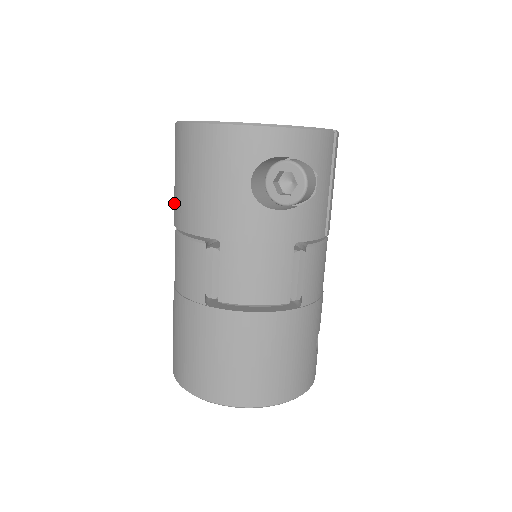
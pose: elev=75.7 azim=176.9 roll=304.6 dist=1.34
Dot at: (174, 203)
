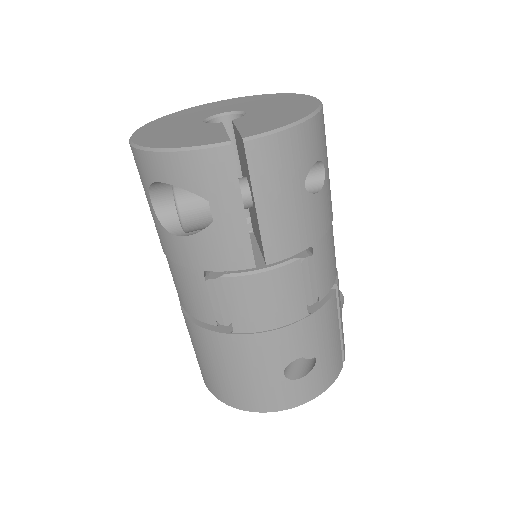
Dot at: occluded
